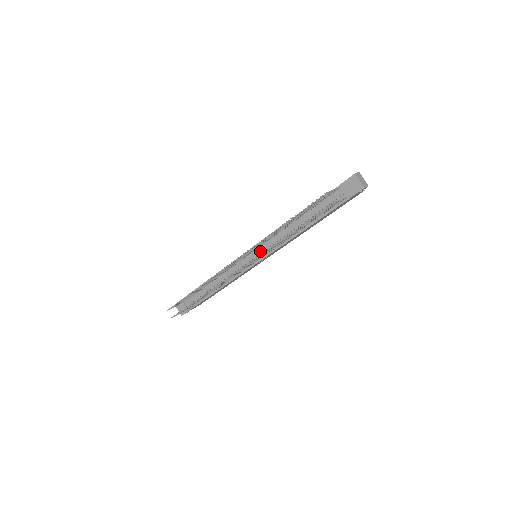
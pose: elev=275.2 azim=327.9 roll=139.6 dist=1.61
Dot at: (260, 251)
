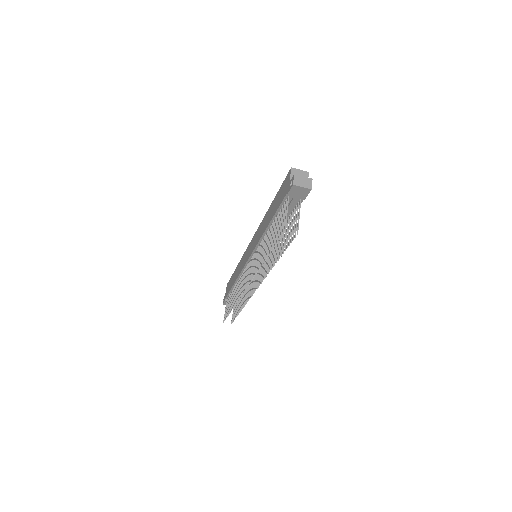
Dot at: occluded
